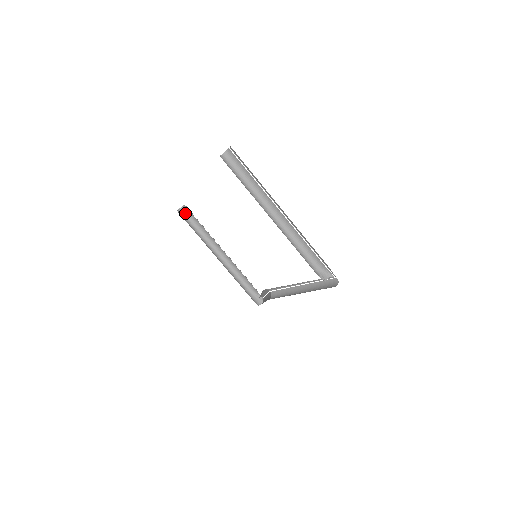
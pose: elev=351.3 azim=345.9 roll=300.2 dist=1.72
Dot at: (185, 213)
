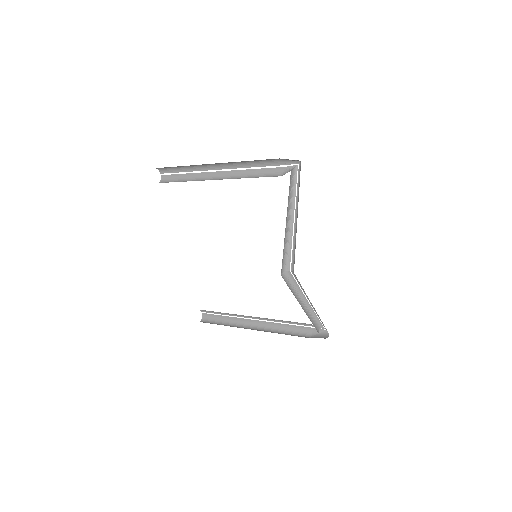
Dot at: (207, 320)
